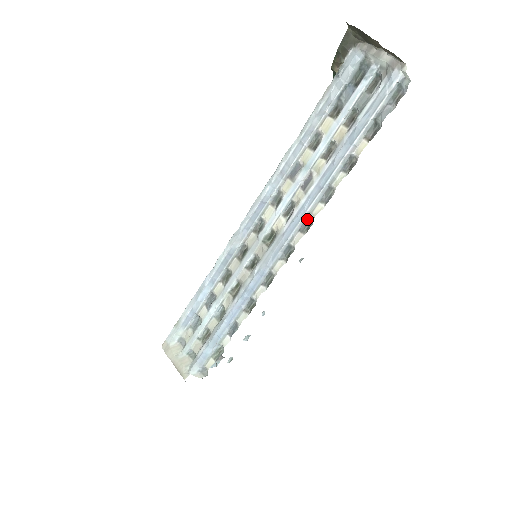
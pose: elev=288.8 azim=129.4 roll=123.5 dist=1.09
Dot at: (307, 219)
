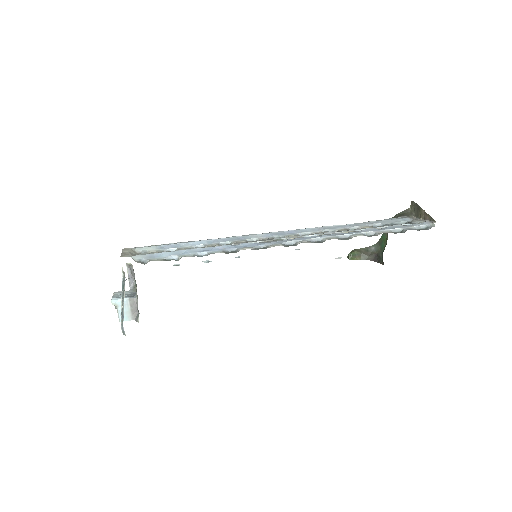
Dot at: (320, 241)
